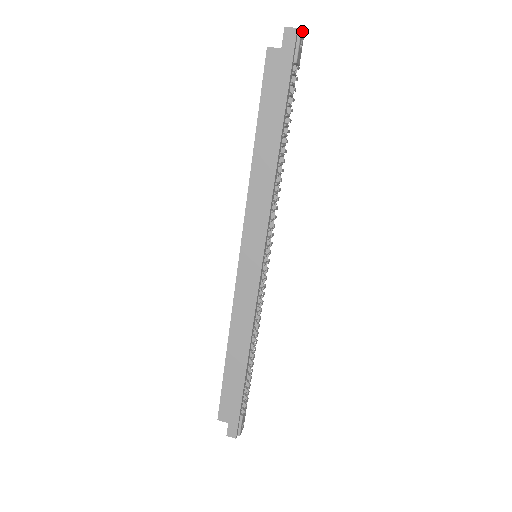
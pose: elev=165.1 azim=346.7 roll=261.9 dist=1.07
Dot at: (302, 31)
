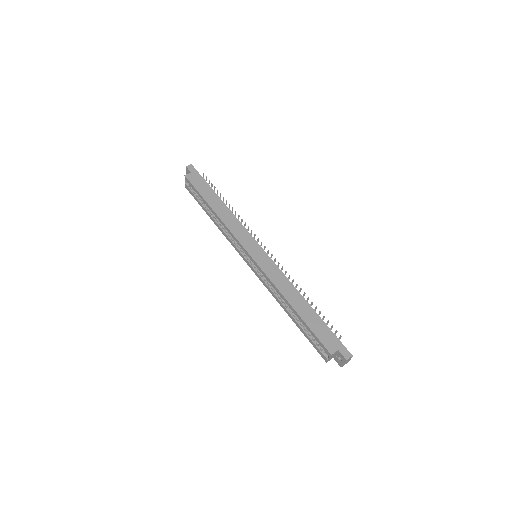
Dot at: occluded
